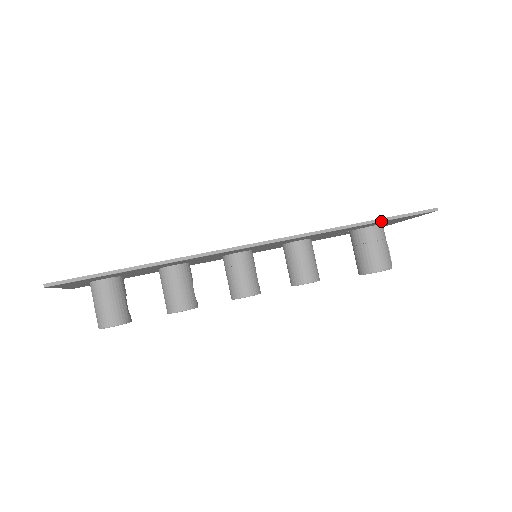
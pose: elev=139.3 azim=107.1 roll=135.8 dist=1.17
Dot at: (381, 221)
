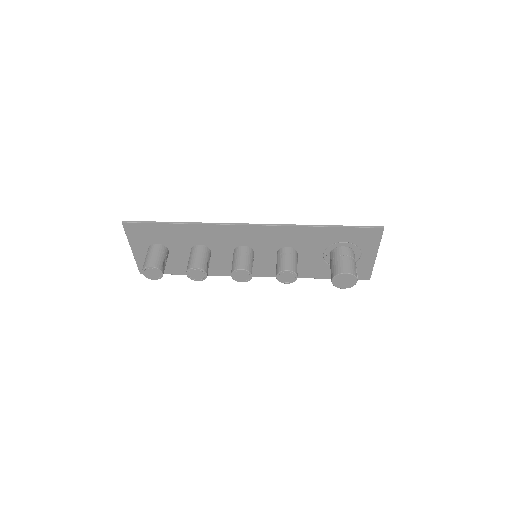
Dot at: (337, 227)
